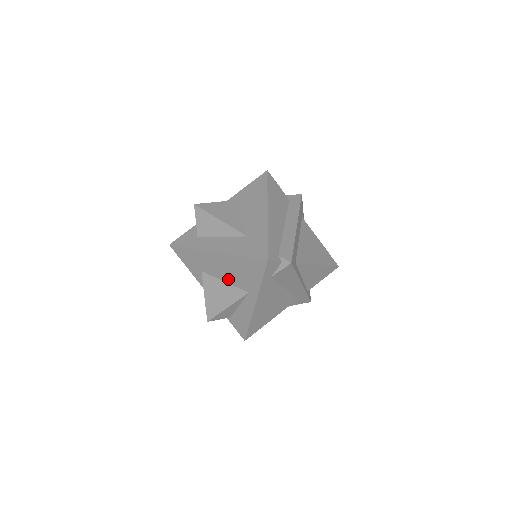
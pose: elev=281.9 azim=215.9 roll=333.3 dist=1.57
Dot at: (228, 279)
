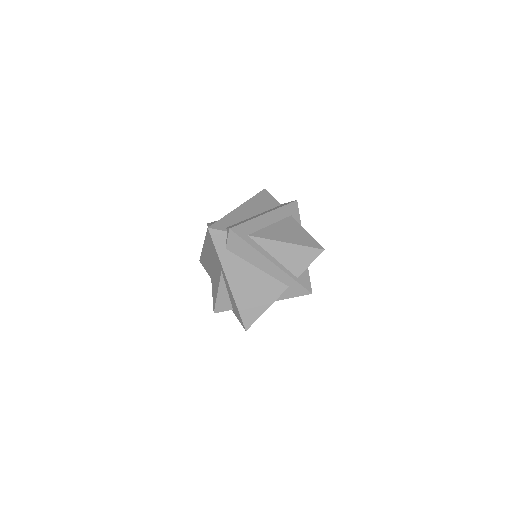
Dot at: (215, 267)
